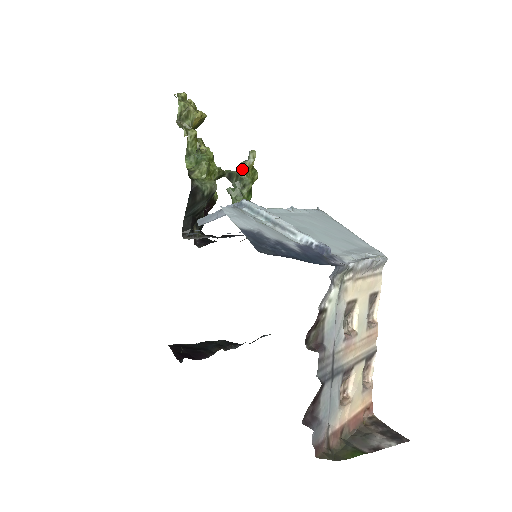
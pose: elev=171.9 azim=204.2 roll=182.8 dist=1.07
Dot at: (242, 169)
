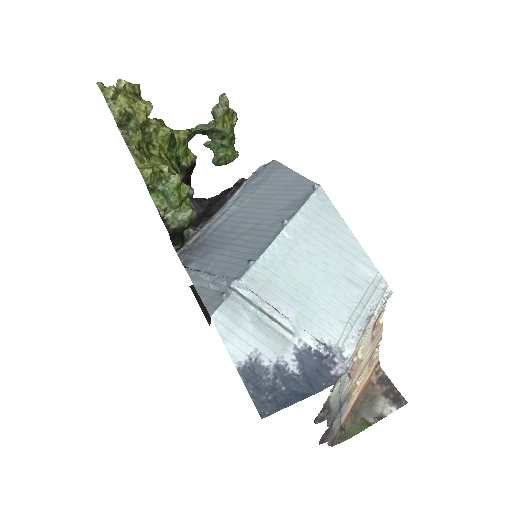
Dot at: (216, 120)
